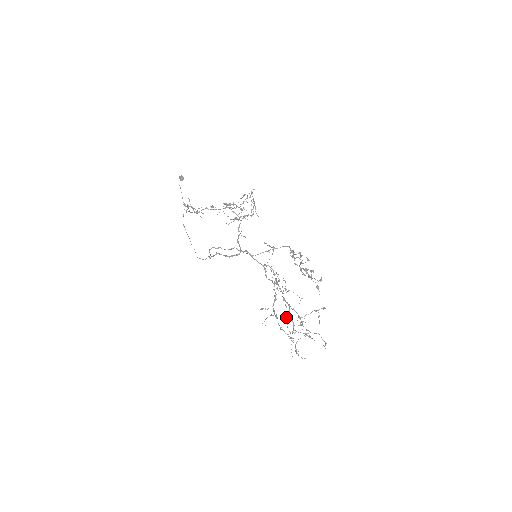
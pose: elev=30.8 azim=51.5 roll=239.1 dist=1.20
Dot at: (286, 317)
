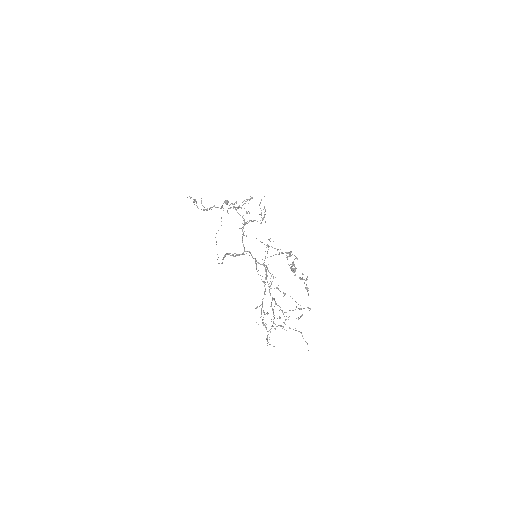
Dot at: occluded
